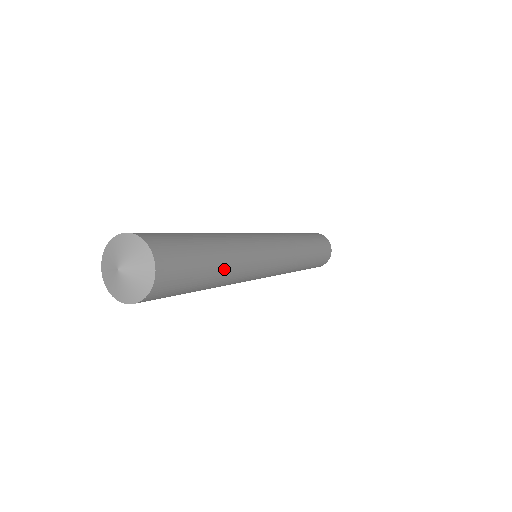
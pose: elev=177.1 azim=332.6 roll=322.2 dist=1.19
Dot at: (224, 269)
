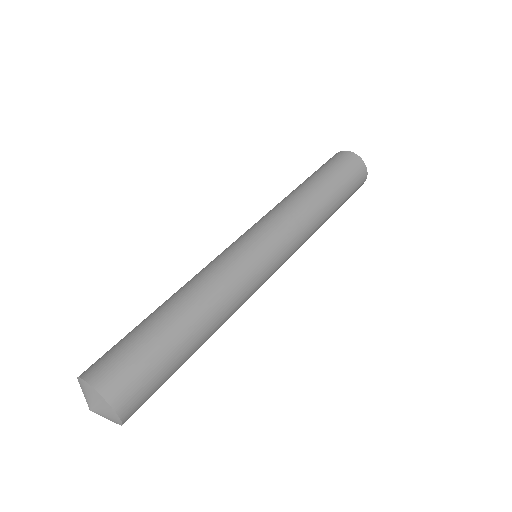
Dot at: (203, 342)
